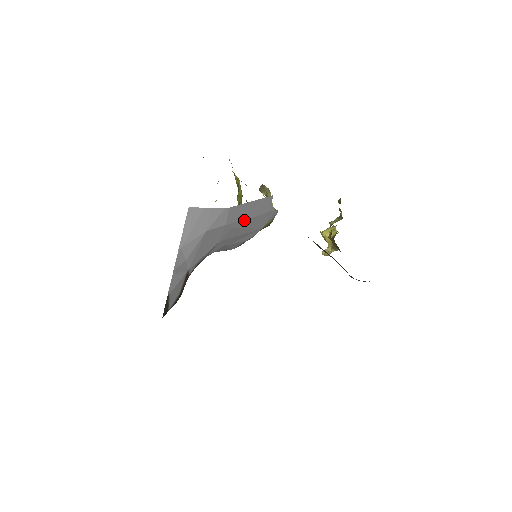
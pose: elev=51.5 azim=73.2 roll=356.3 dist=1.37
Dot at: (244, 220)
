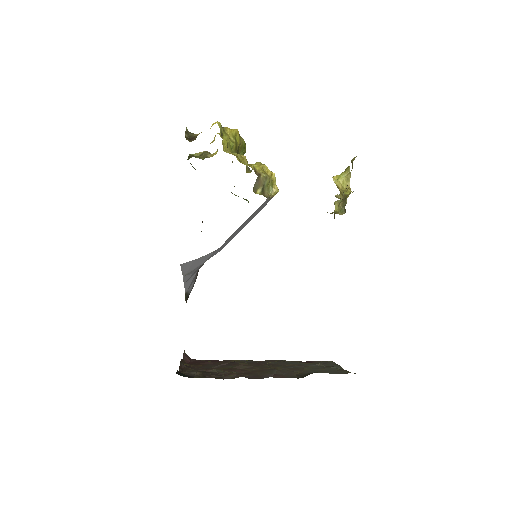
Dot at: occluded
